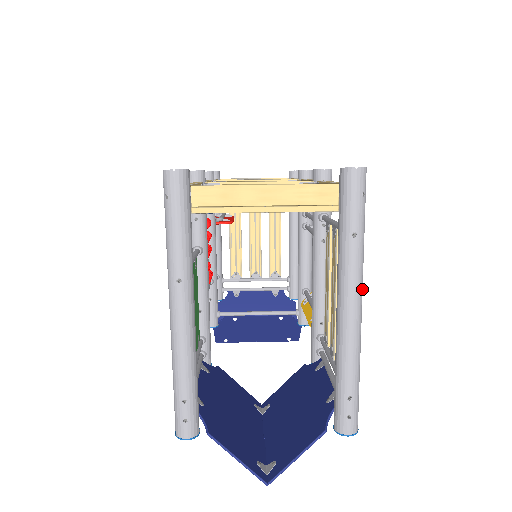
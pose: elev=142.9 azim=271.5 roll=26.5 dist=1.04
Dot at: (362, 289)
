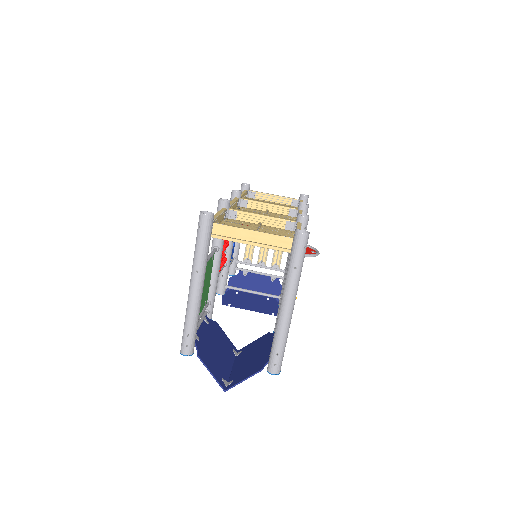
Dot at: (295, 297)
